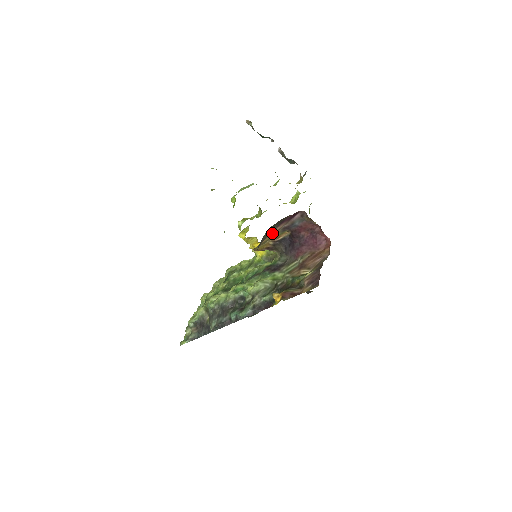
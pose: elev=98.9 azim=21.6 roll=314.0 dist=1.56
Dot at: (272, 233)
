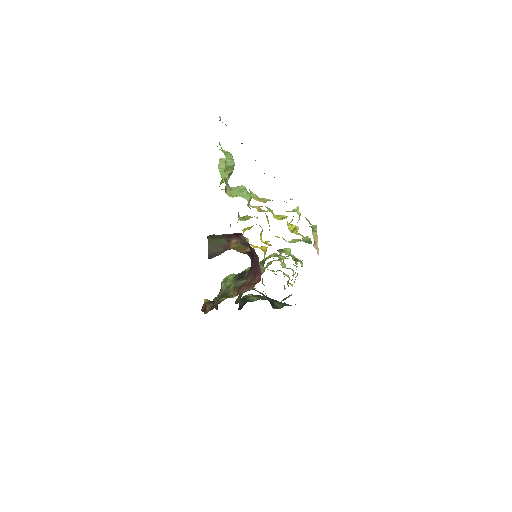
Dot at: (233, 243)
